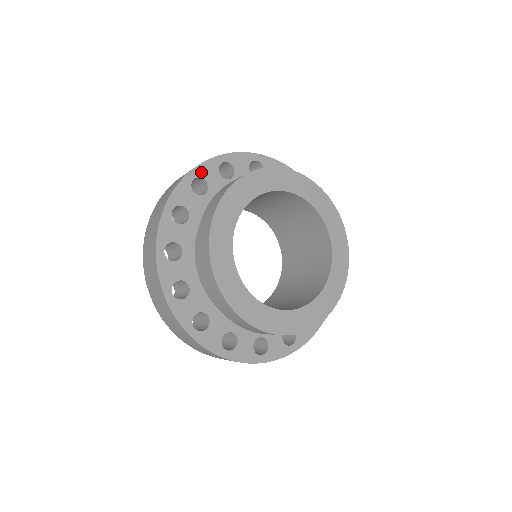
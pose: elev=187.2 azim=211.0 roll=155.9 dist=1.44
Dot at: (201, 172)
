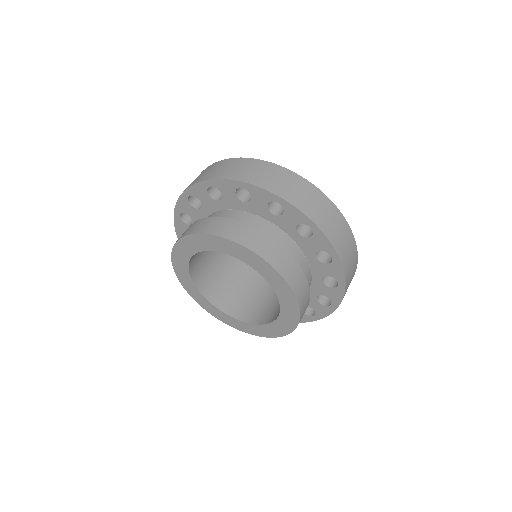
Dot at: (218, 185)
